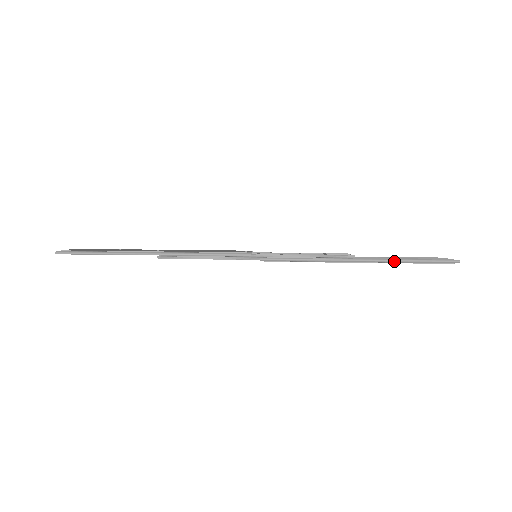
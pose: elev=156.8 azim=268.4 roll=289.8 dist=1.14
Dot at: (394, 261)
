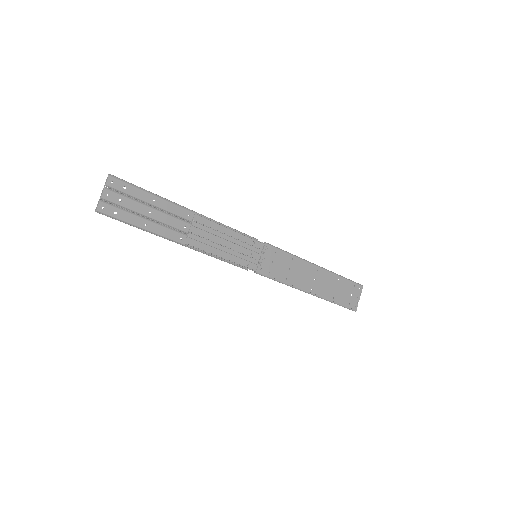
Dot at: (334, 273)
